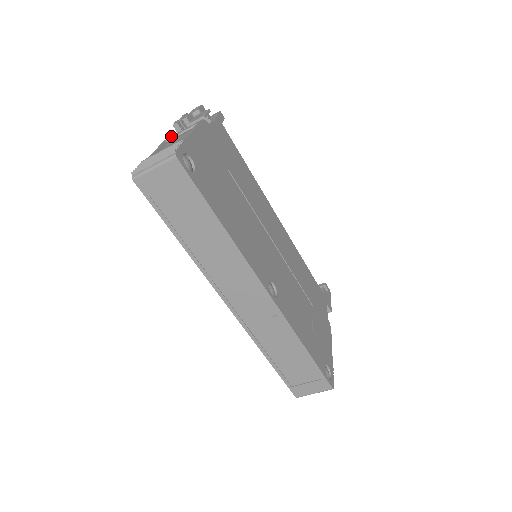
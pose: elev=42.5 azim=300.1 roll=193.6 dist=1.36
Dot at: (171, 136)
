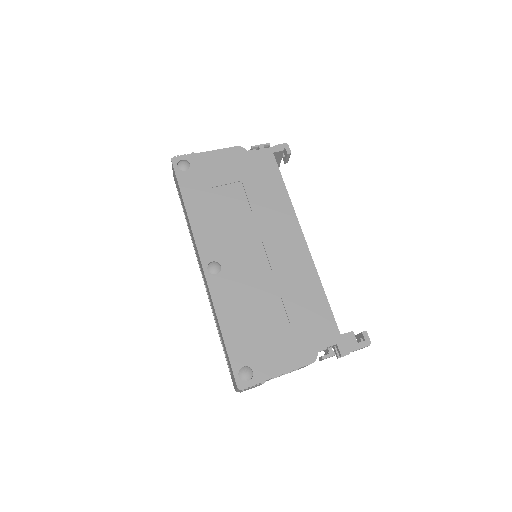
Dot at: occluded
